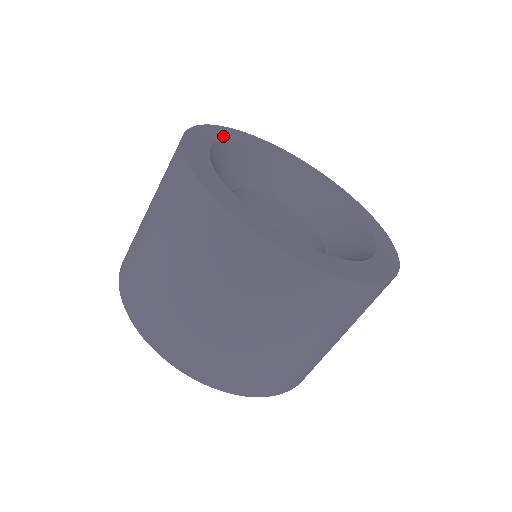
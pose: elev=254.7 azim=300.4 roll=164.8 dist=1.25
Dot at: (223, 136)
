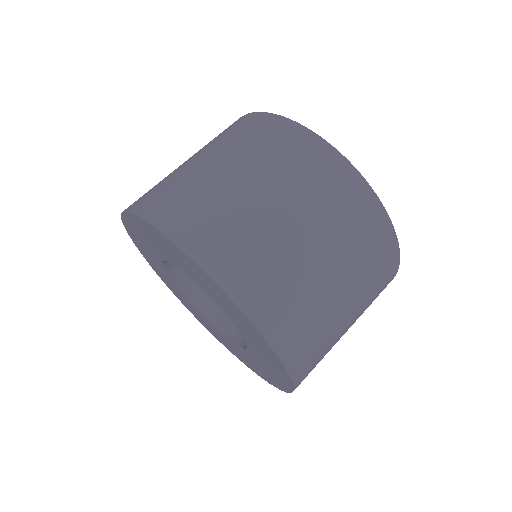
Dot at: occluded
